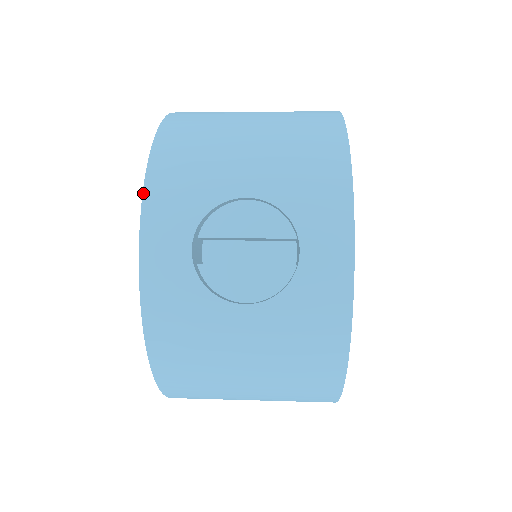
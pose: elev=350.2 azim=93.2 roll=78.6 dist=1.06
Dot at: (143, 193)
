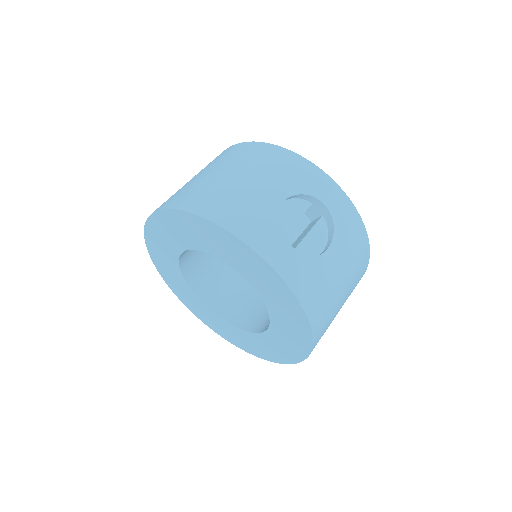
Dot at: (242, 241)
